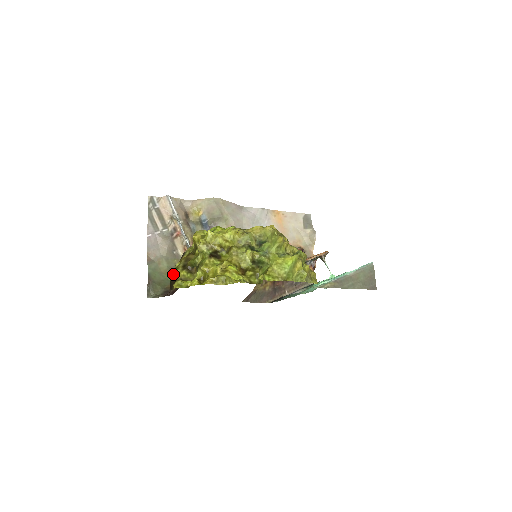
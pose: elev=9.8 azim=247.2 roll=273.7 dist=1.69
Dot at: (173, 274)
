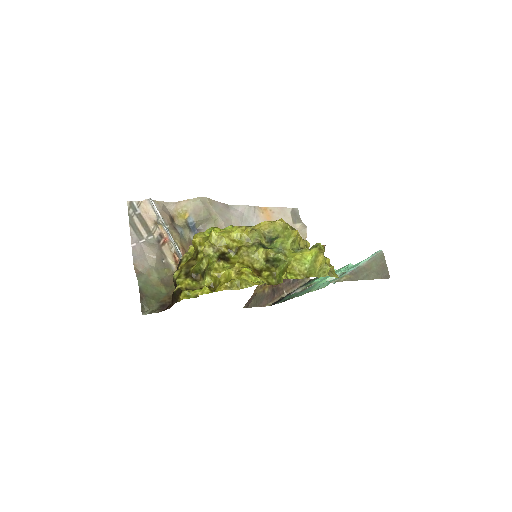
Dot at: (166, 285)
